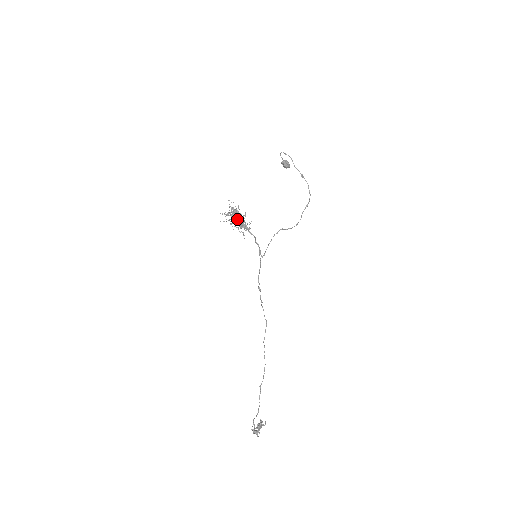
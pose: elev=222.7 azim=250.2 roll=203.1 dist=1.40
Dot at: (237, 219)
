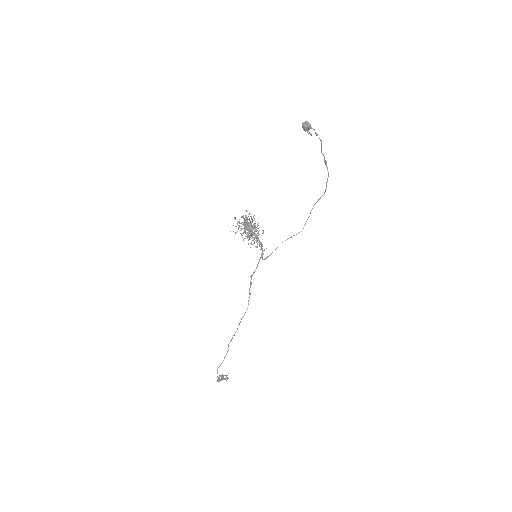
Dot at: (252, 237)
